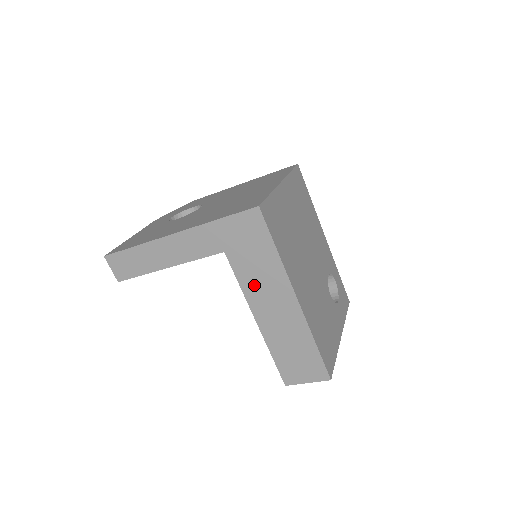
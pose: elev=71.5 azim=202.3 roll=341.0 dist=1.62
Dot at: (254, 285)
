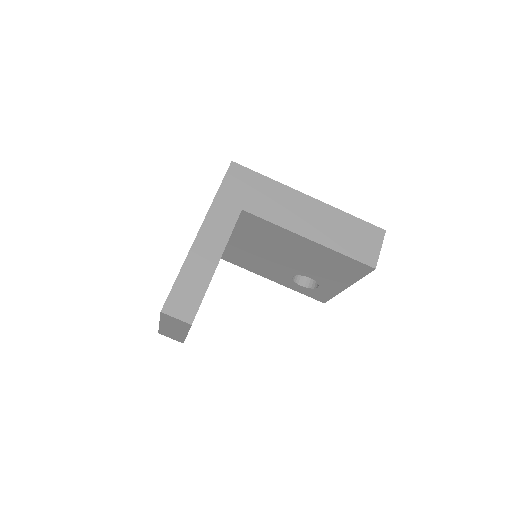
Dot at: (280, 214)
